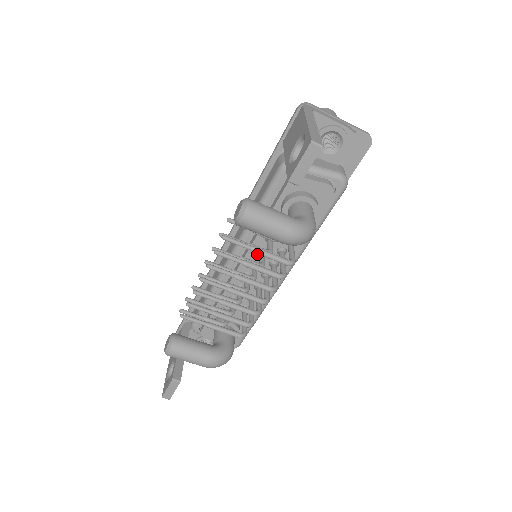
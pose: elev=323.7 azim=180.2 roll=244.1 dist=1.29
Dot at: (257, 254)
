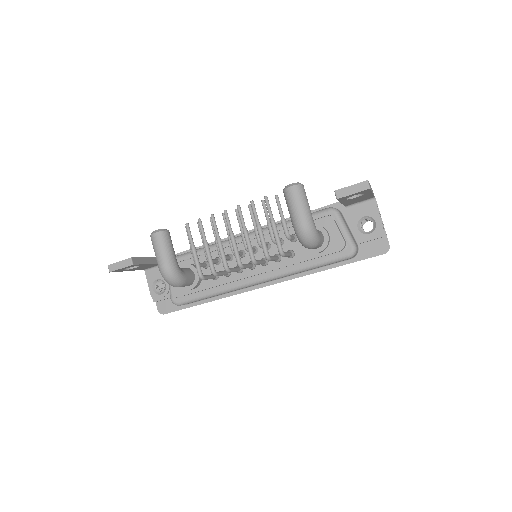
Dot at: occluded
